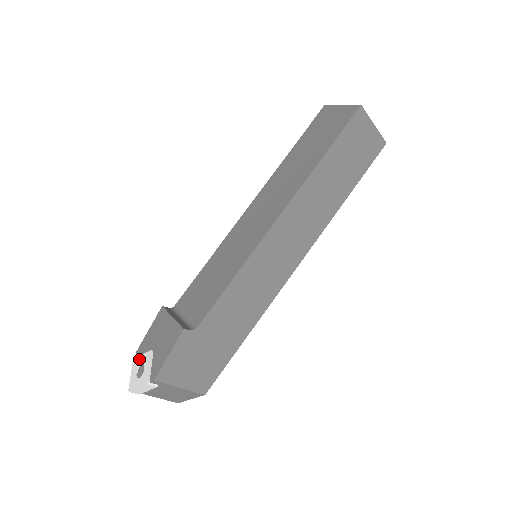
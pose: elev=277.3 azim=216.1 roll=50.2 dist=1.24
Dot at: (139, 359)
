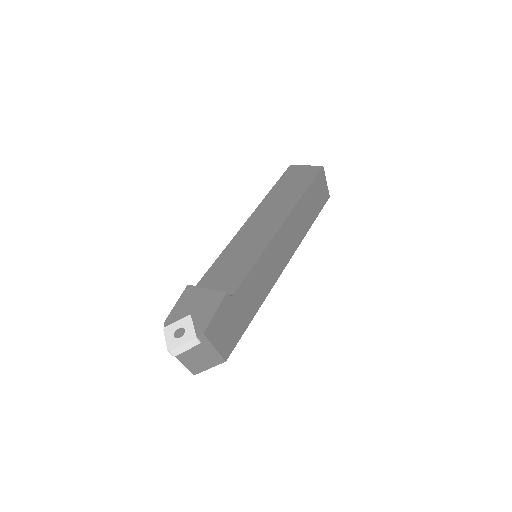
Dot at: (173, 325)
